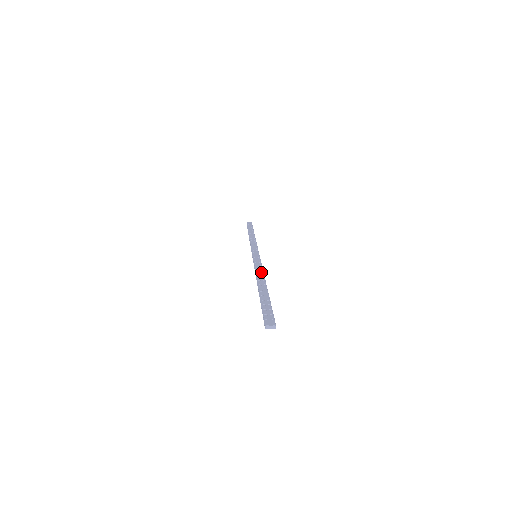
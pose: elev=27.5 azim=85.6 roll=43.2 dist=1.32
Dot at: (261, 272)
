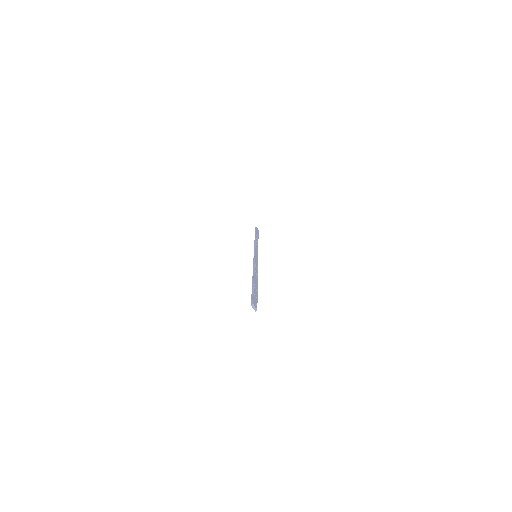
Dot at: (257, 270)
